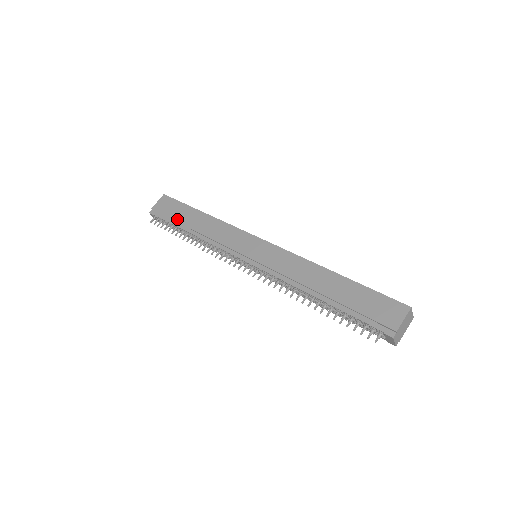
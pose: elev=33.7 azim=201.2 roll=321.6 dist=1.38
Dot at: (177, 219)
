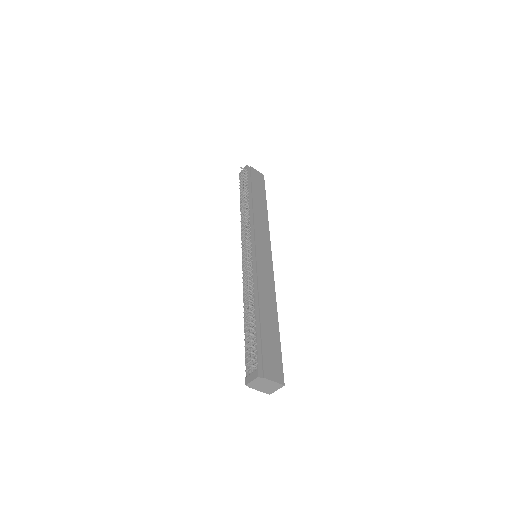
Dot at: (254, 188)
